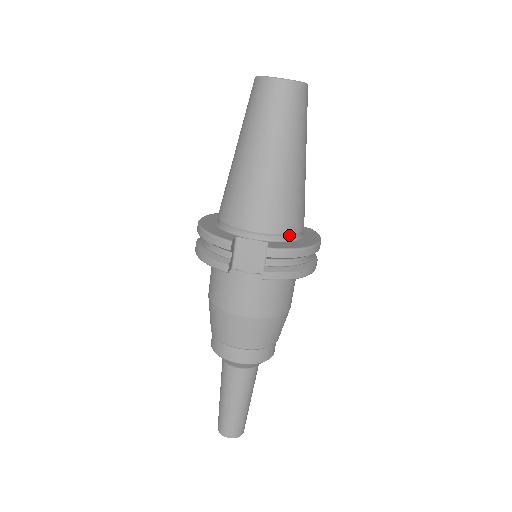
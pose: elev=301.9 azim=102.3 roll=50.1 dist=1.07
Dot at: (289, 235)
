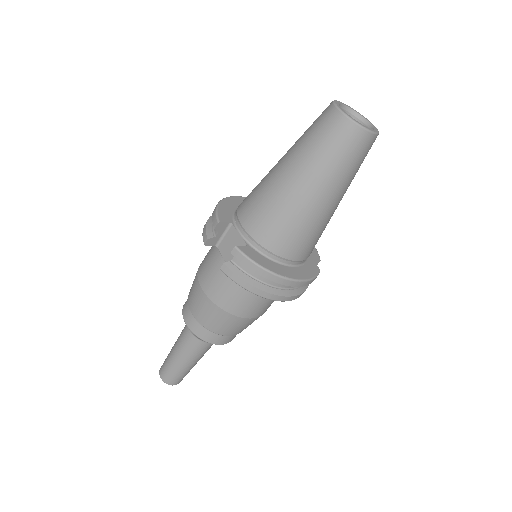
Dot at: (271, 253)
